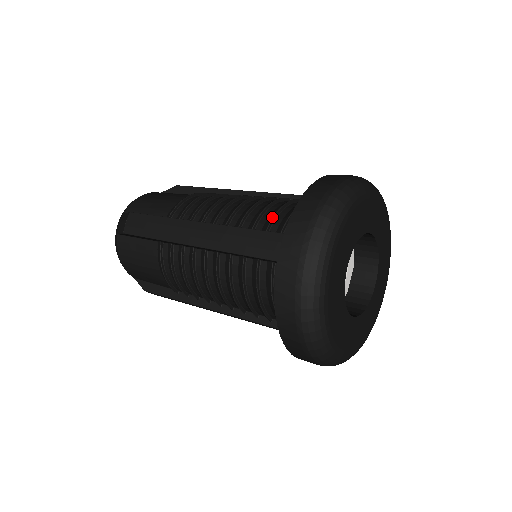
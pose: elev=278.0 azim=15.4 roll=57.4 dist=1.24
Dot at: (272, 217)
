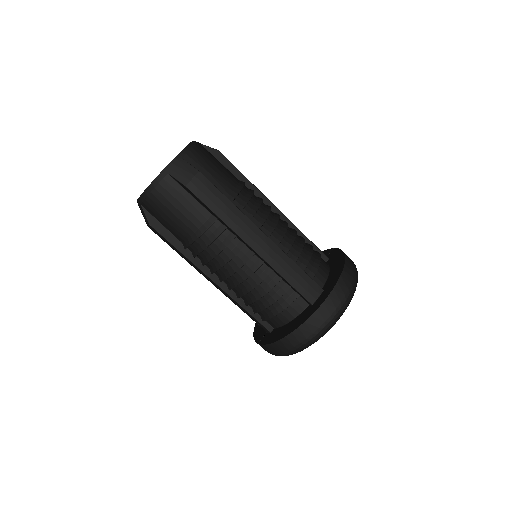
Dot at: (309, 262)
